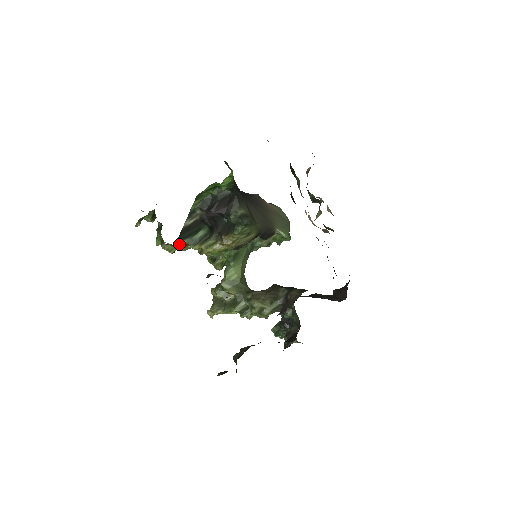
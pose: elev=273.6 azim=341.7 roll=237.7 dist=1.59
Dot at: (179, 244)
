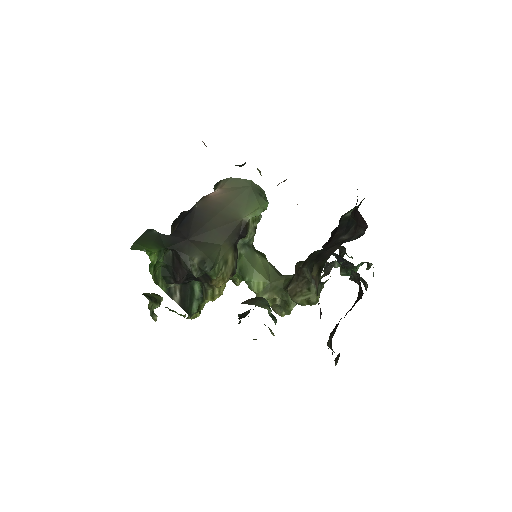
Dot at: (193, 313)
